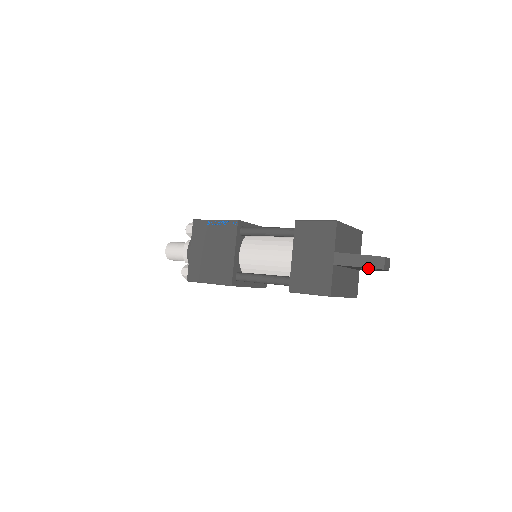
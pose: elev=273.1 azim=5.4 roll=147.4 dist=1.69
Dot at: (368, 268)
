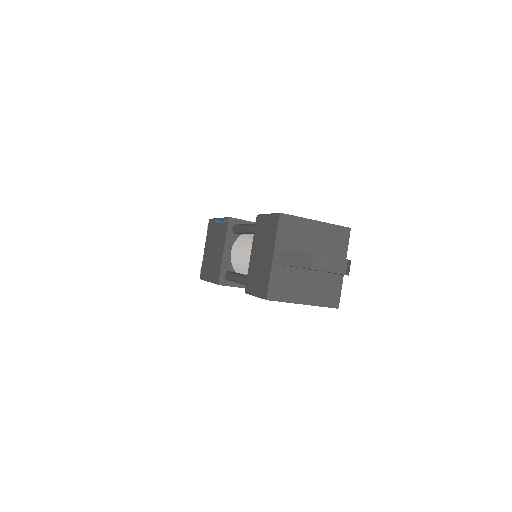
Dot at: occluded
